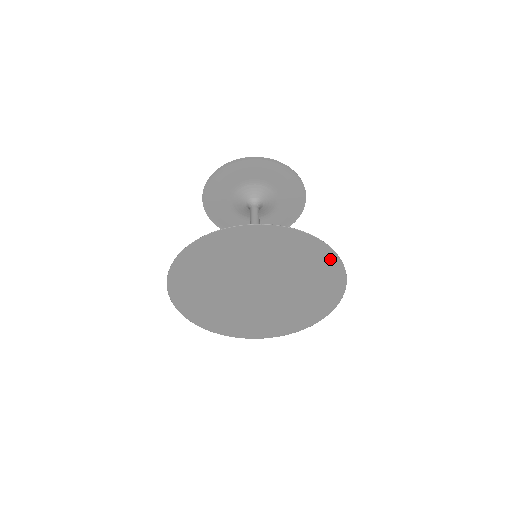
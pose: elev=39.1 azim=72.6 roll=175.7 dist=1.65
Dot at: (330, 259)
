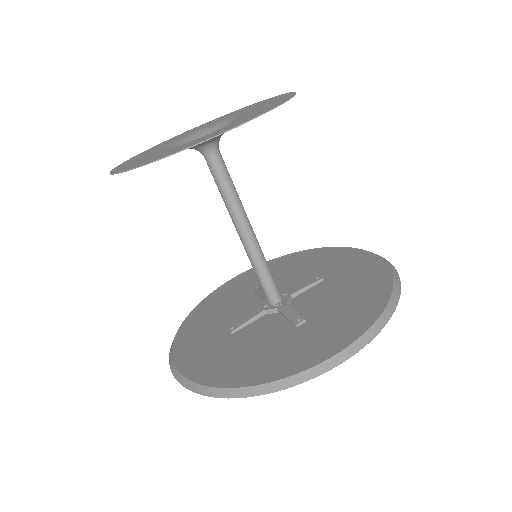
Dot at: occluded
